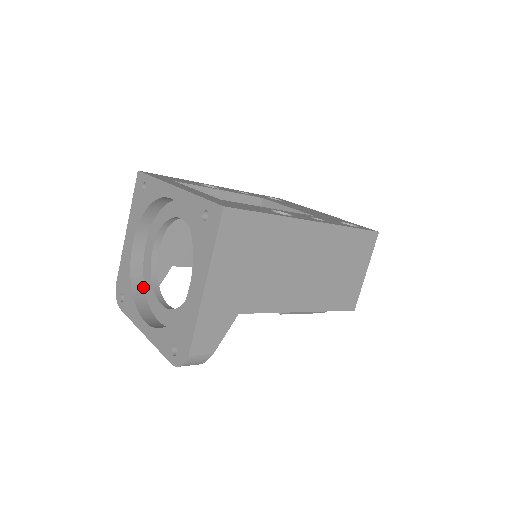
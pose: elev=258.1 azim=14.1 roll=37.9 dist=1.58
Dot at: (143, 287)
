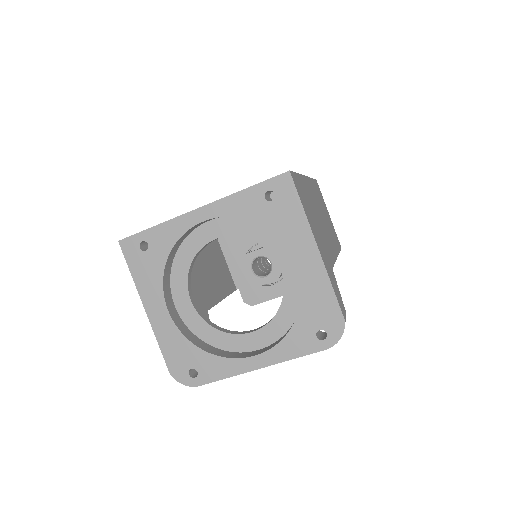
Dot at: (206, 344)
